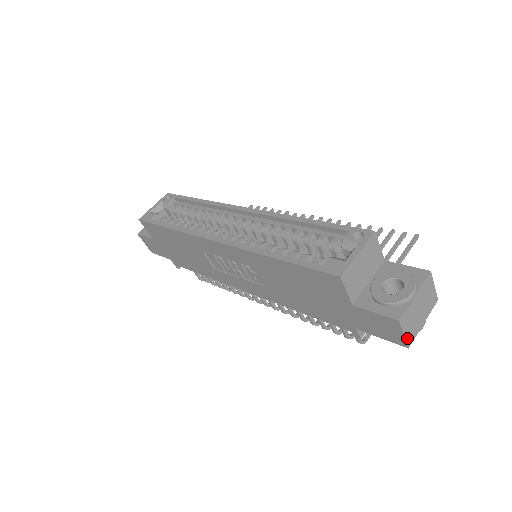
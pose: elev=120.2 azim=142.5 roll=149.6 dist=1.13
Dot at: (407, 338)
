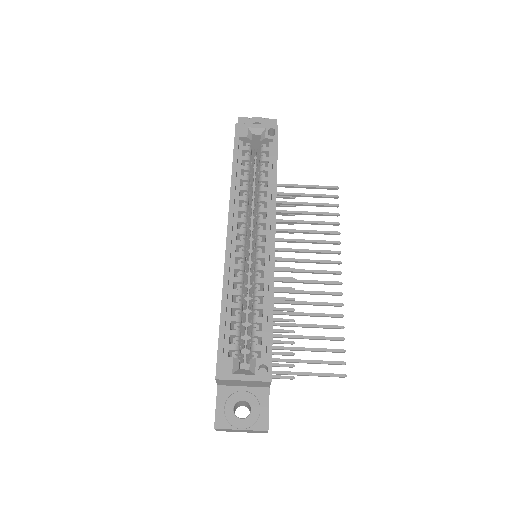
Dot at: (218, 430)
